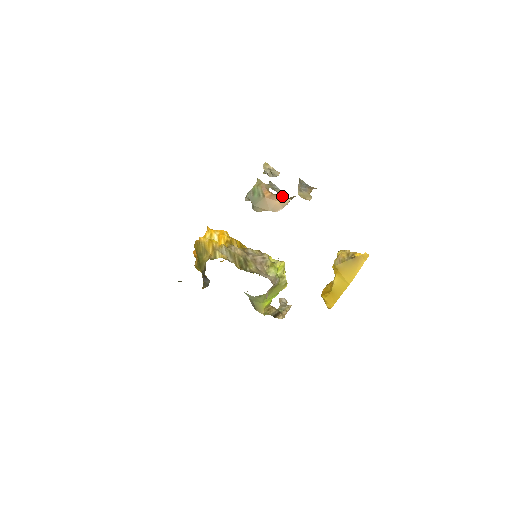
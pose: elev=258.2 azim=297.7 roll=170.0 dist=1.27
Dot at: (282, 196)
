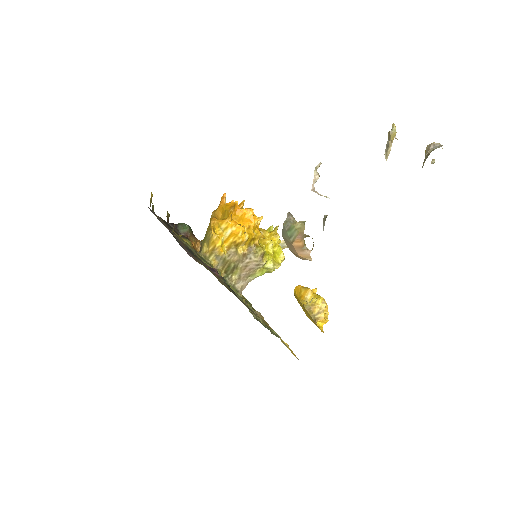
Dot at: (308, 254)
